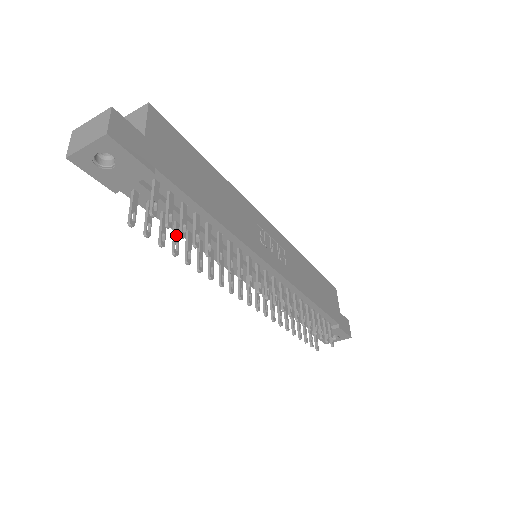
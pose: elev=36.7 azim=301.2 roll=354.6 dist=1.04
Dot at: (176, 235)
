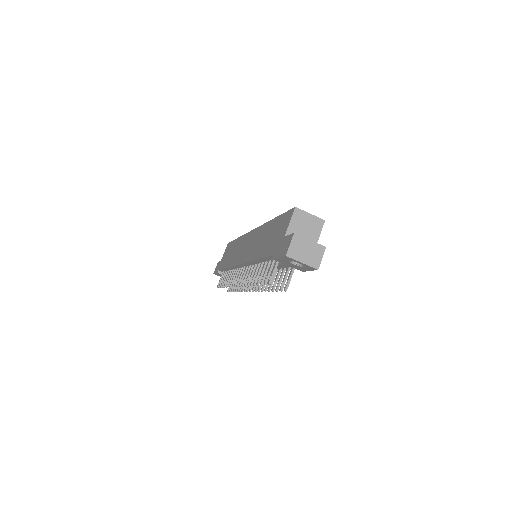
Dot at: occluded
